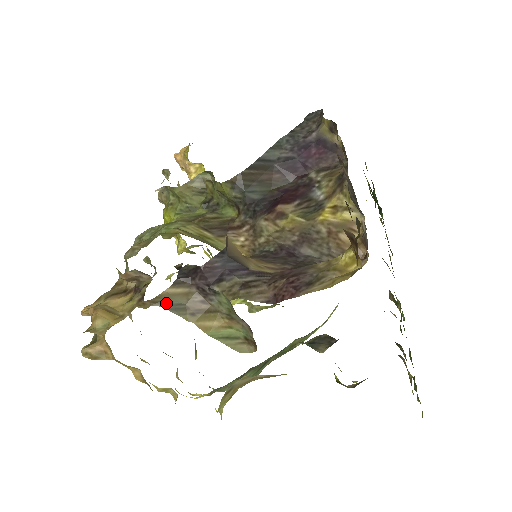
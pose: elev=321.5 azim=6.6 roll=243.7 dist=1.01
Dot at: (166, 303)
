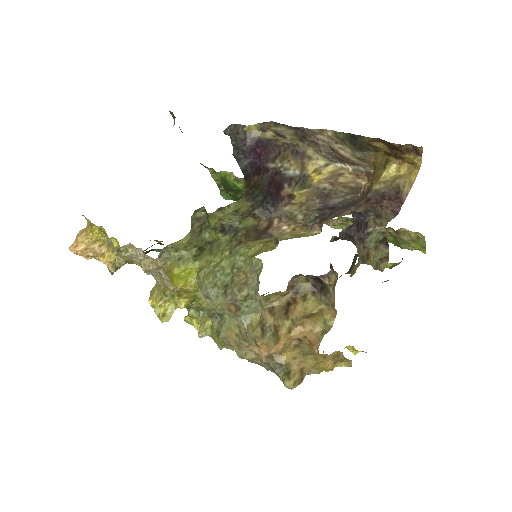
Dot at: (361, 260)
